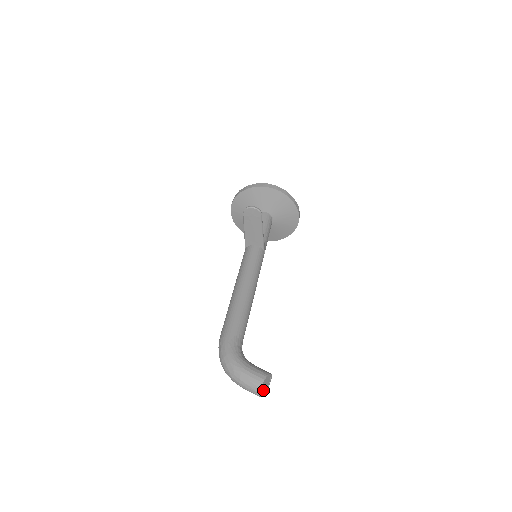
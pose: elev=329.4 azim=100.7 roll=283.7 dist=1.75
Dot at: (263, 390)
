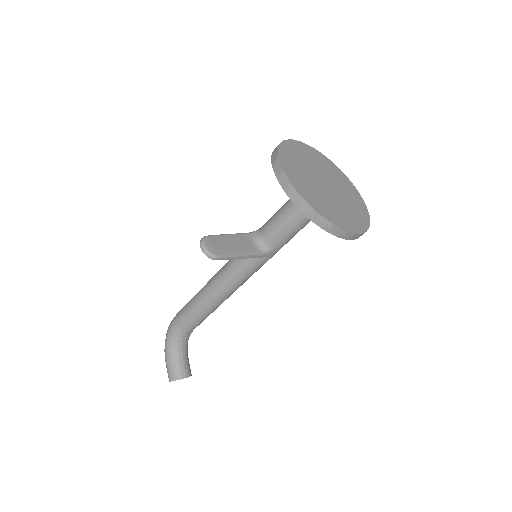
Dot at: occluded
